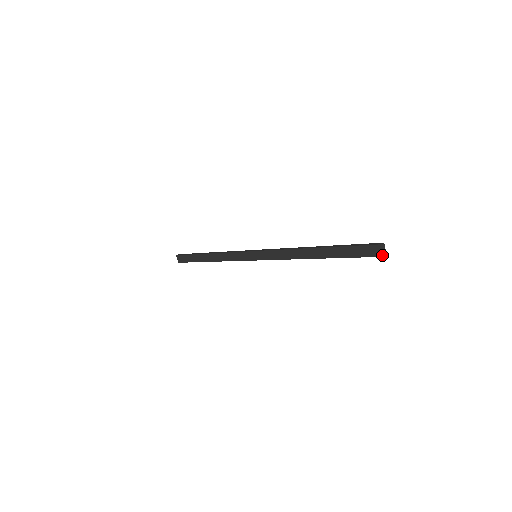
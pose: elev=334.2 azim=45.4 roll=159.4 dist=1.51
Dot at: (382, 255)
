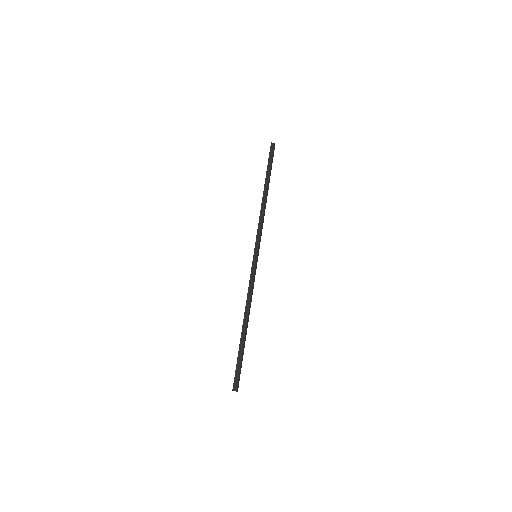
Dot at: occluded
